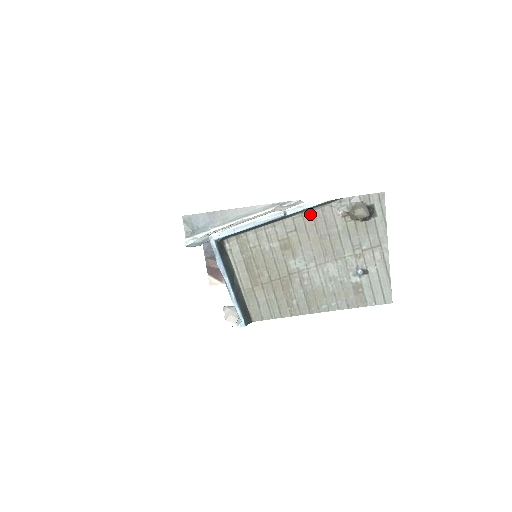
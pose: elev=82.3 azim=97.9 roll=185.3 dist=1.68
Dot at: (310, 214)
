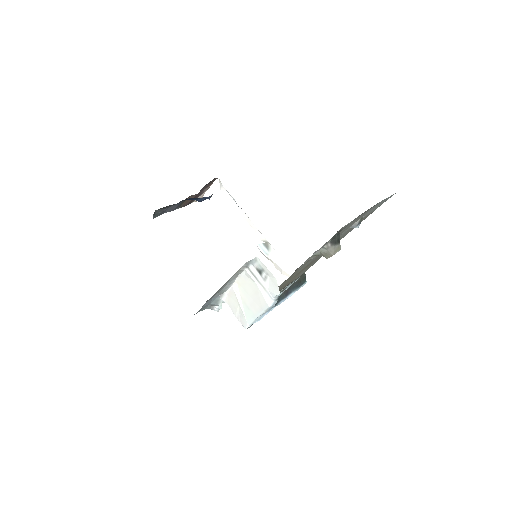
Dot at: occluded
